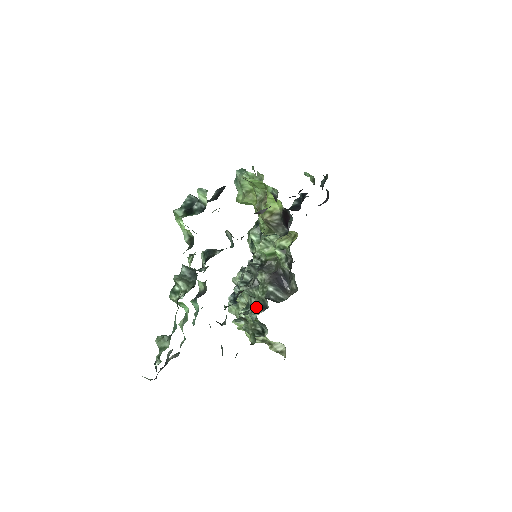
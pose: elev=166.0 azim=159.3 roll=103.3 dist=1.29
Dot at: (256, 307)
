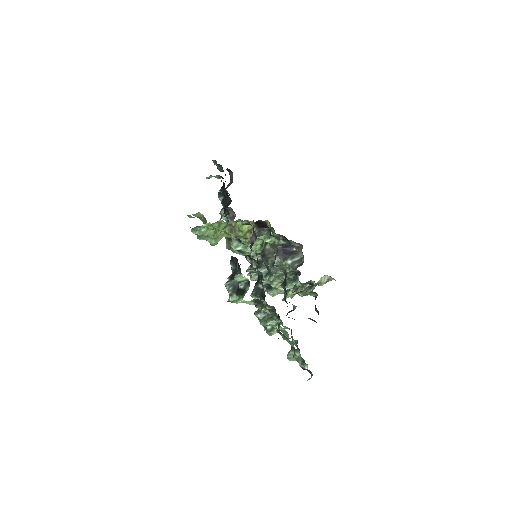
Dot at: (291, 278)
